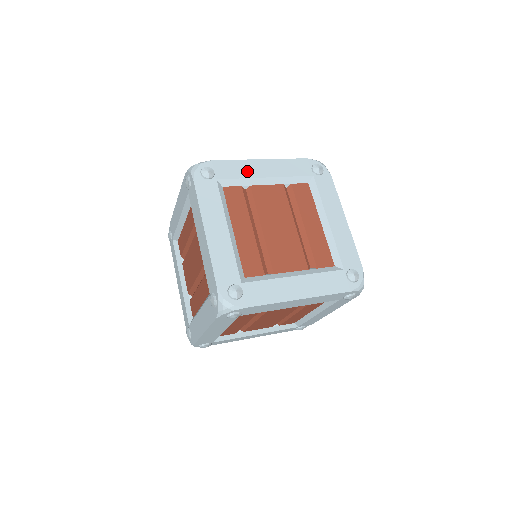
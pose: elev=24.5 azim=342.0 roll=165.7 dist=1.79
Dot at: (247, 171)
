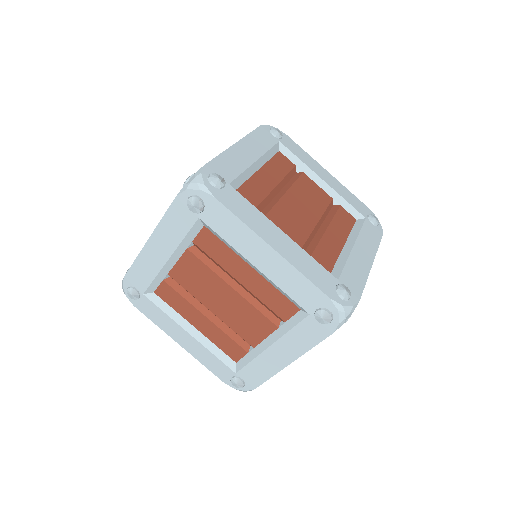
Dot at: (151, 266)
